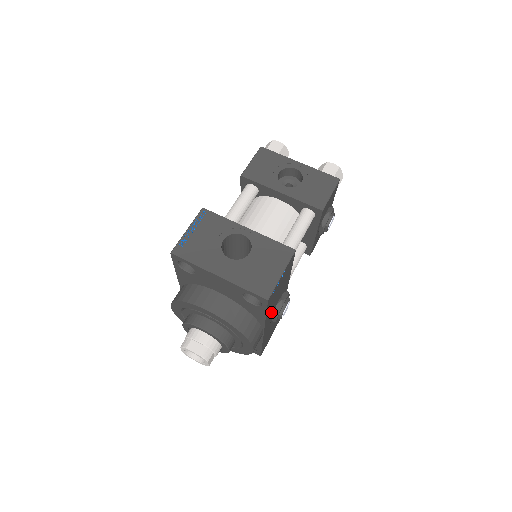
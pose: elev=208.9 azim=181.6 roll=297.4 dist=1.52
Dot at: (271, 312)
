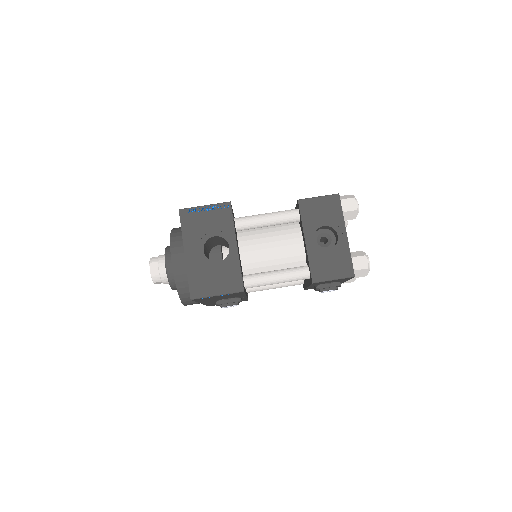
Dot at: (211, 300)
